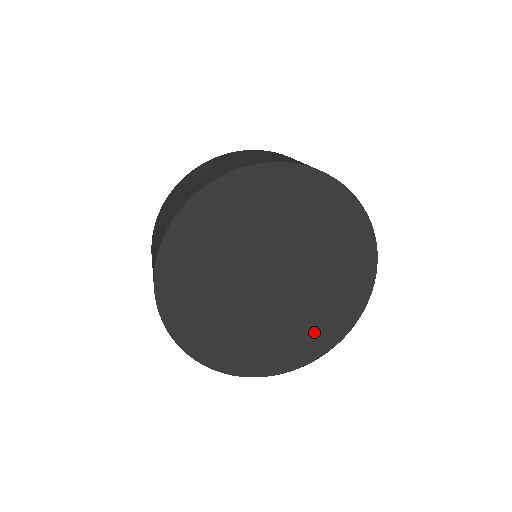
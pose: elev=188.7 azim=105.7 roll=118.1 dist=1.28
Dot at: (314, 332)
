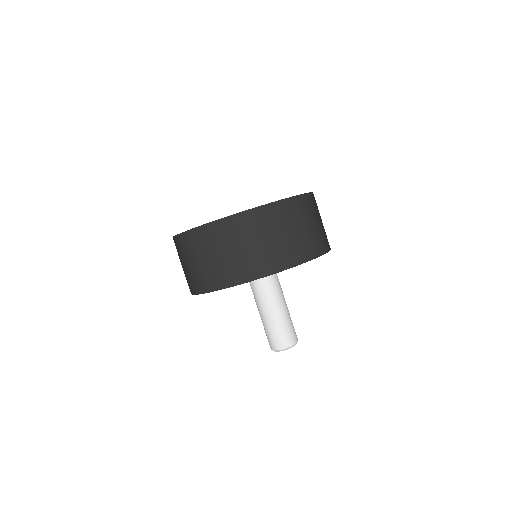
Dot at: occluded
